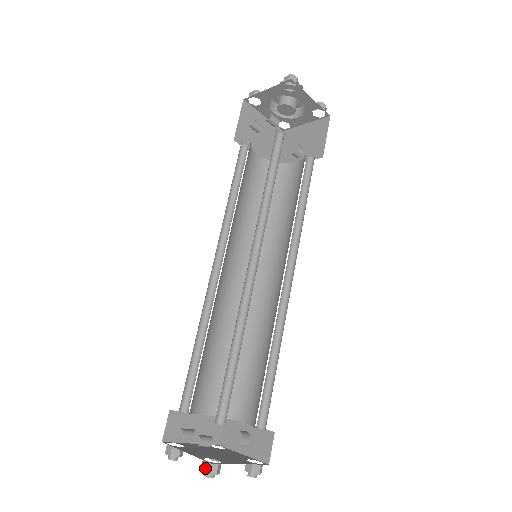
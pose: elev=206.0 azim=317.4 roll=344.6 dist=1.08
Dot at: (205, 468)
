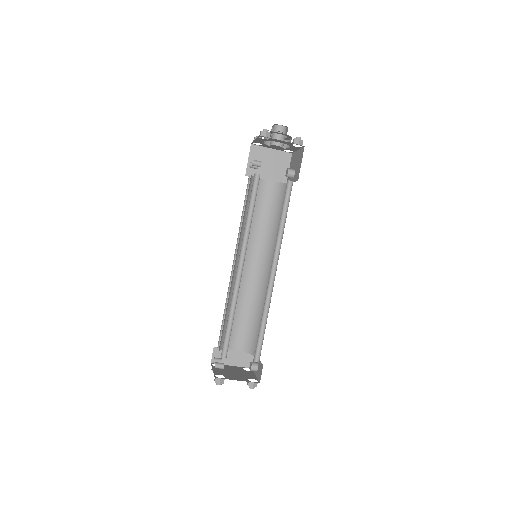
Dot at: (215, 380)
